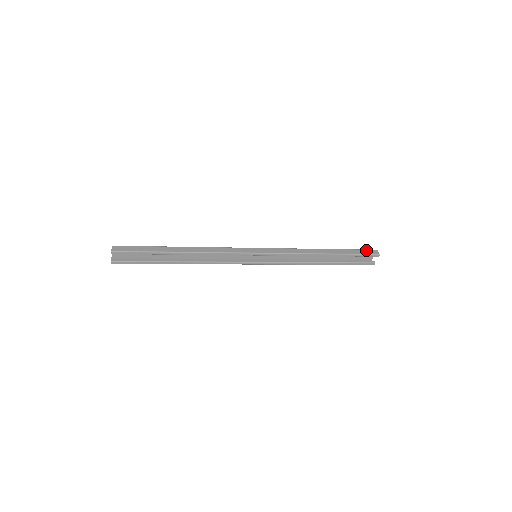
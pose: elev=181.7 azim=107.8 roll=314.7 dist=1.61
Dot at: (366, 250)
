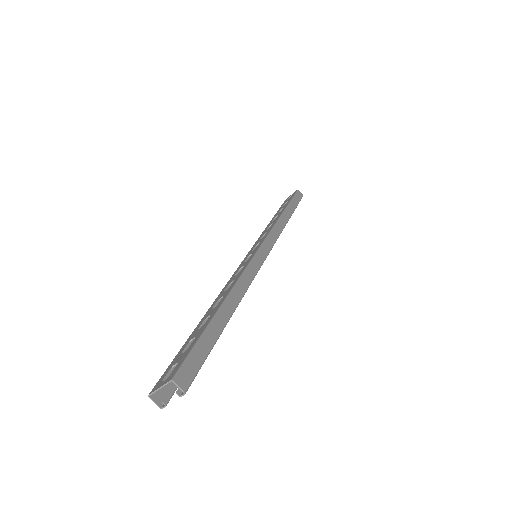
Dot at: (297, 195)
